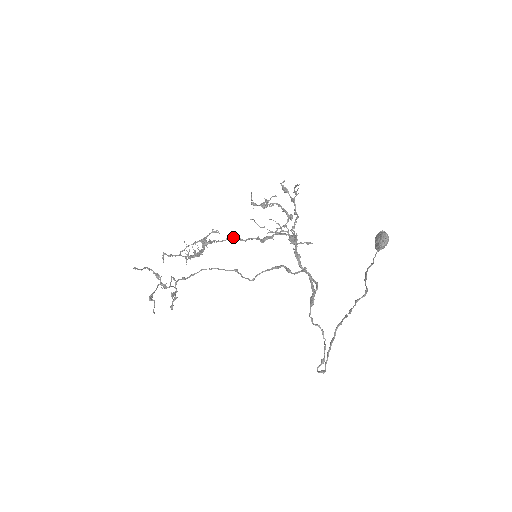
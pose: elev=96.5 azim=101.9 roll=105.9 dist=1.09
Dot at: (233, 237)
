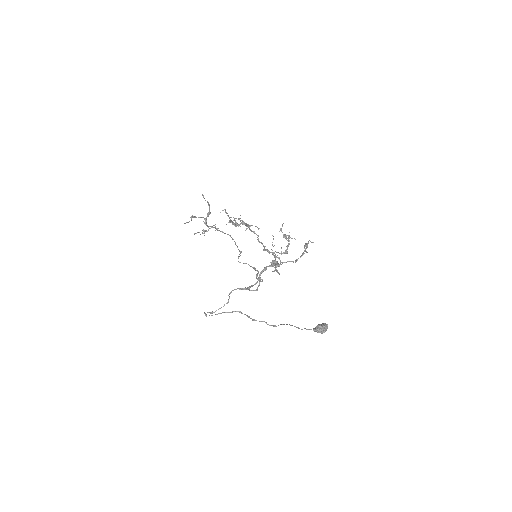
Dot at: (257, 235)
